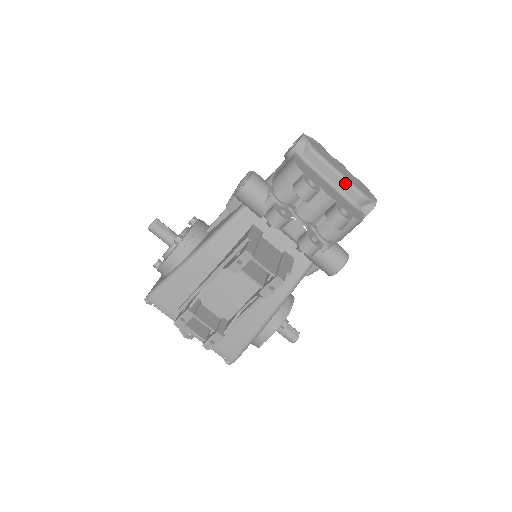
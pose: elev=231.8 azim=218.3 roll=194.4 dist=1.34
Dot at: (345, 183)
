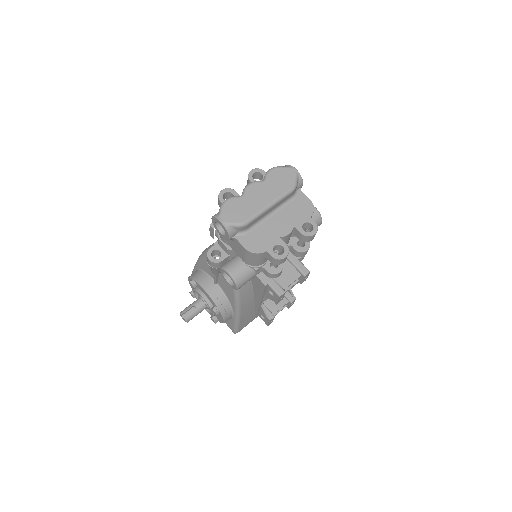
Dot at: (278, 203)
